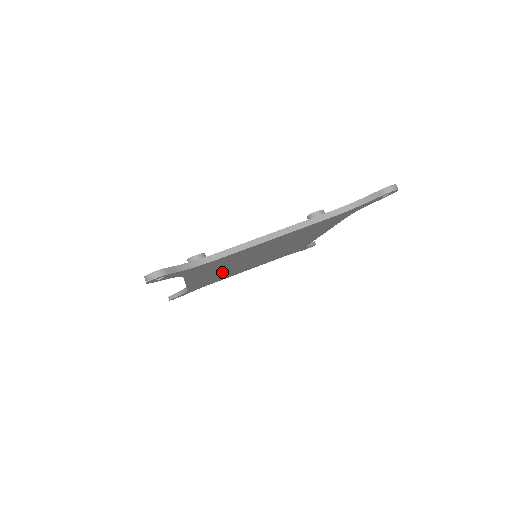
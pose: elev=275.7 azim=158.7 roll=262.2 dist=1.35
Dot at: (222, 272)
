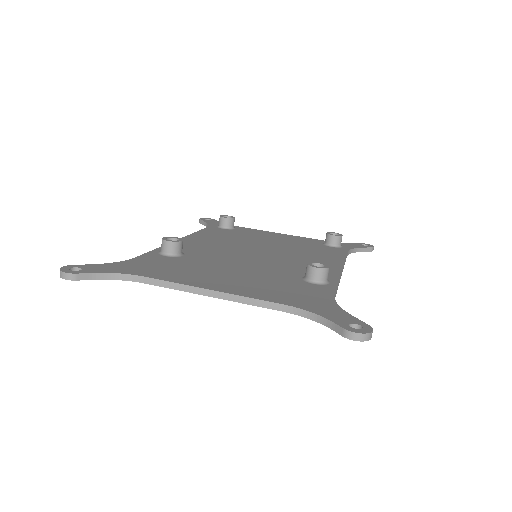
Dot at: occluded
